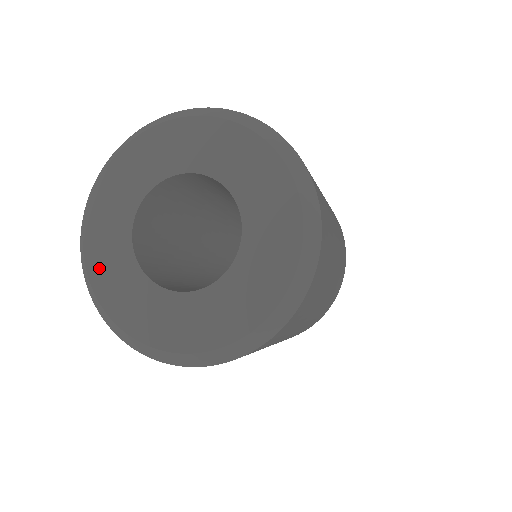
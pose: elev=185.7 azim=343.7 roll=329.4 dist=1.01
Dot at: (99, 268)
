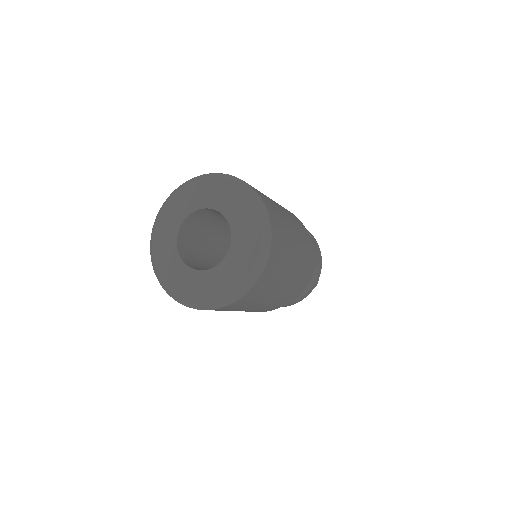
Dot at: (164, 218)
